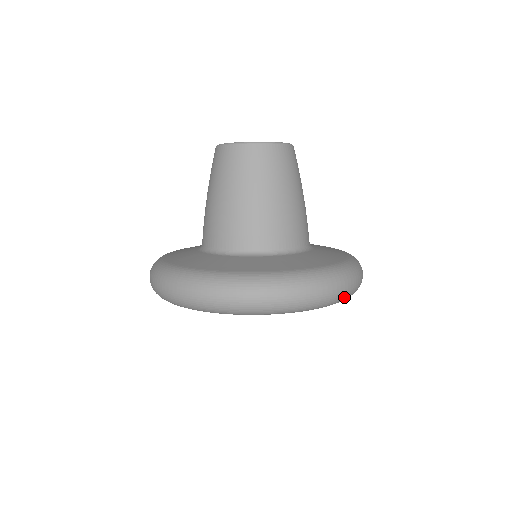
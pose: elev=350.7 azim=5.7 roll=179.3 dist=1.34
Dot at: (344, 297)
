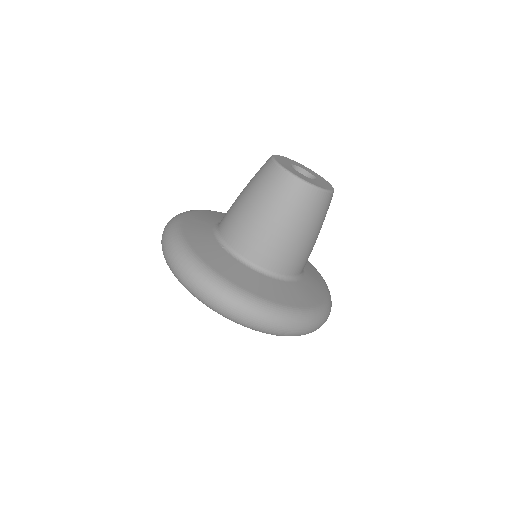
Dot at: occluded
